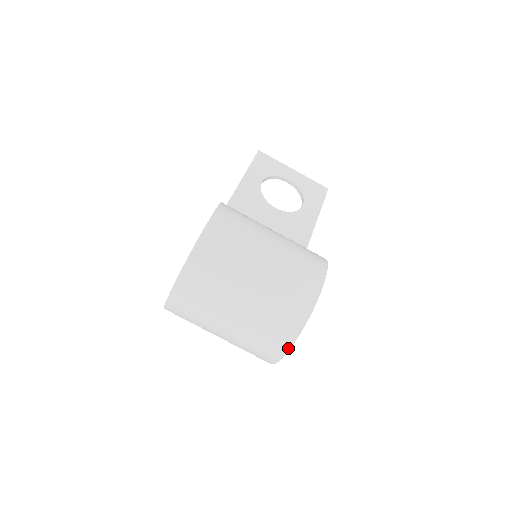
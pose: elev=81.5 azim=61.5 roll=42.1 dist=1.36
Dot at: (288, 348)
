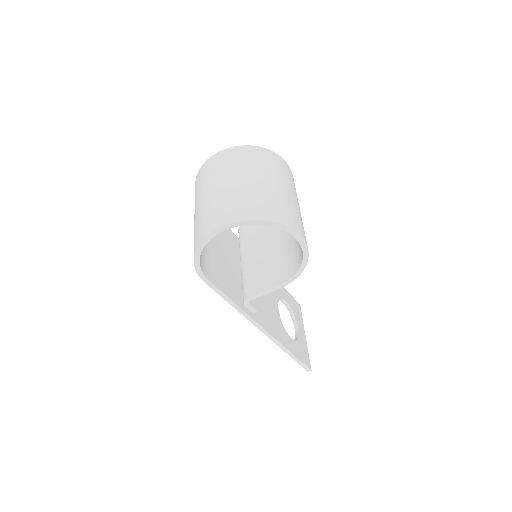
Dot at: (238, 220)
